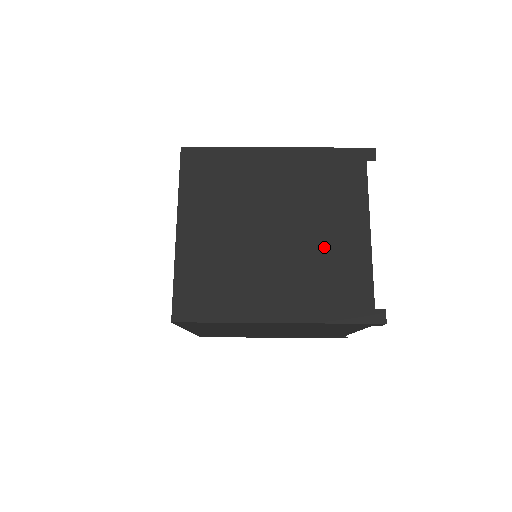
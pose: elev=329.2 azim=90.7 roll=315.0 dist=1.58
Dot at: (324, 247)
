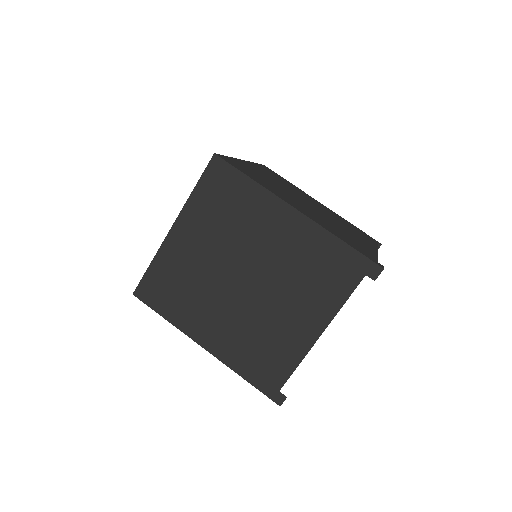
Dot at: (275, 321)
